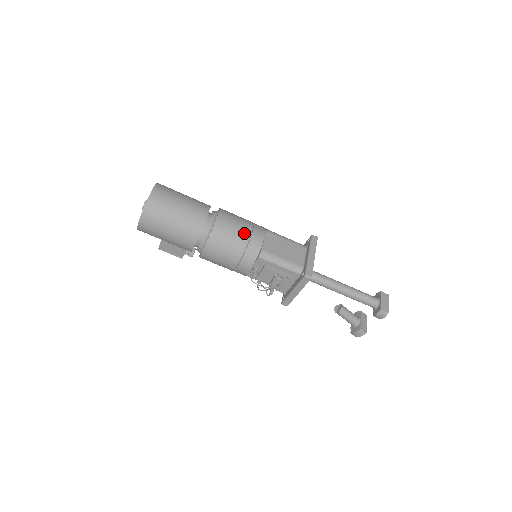
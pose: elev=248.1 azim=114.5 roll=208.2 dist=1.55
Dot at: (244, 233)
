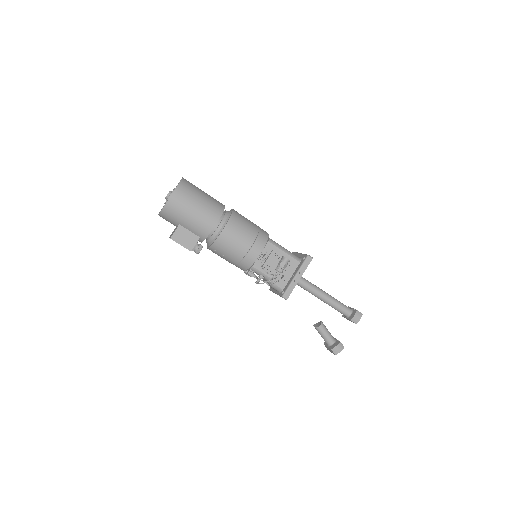
Dot at: (254, 224)
